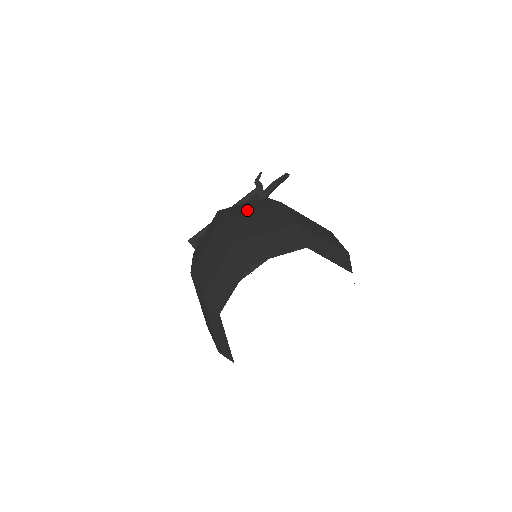
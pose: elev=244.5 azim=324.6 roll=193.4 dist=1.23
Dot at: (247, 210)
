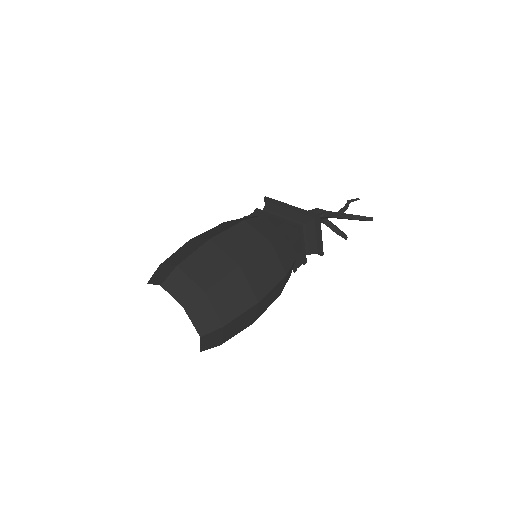
Dot at: (229, 247)
